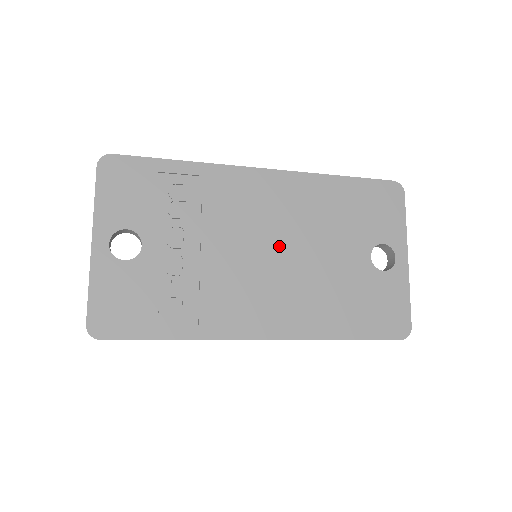
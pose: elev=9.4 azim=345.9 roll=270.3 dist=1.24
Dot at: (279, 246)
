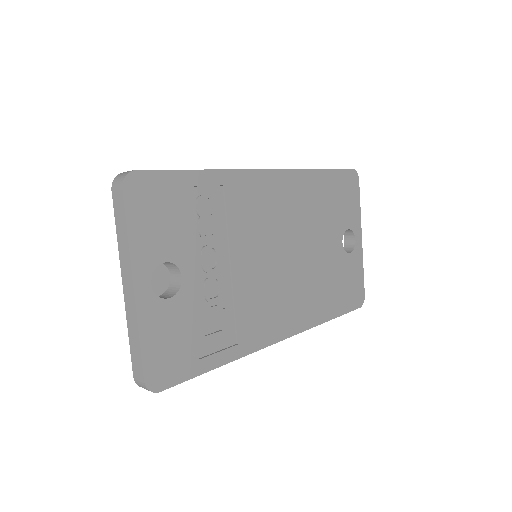
Dot at: (287, 248)
